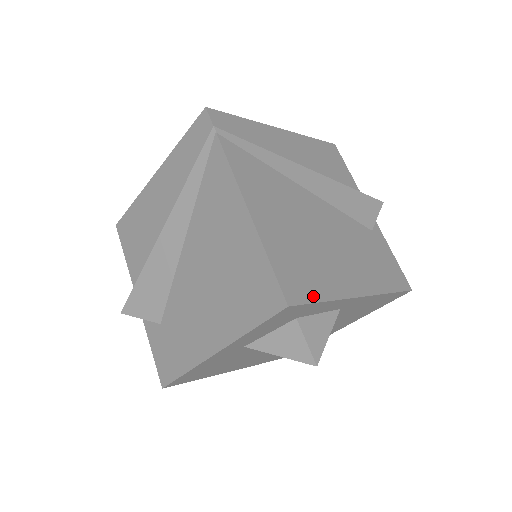
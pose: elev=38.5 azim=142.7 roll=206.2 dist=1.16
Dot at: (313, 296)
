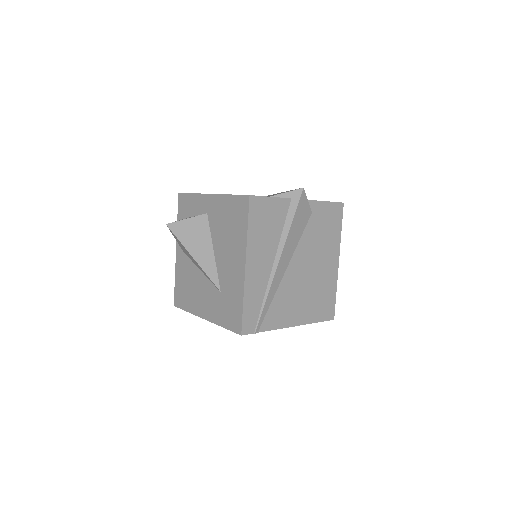
Dot at: (333, 301)
